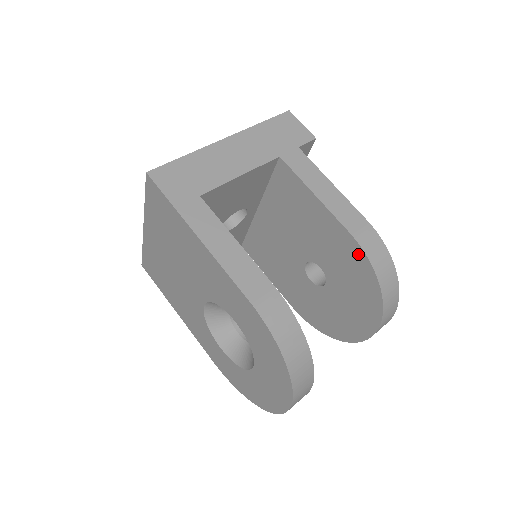
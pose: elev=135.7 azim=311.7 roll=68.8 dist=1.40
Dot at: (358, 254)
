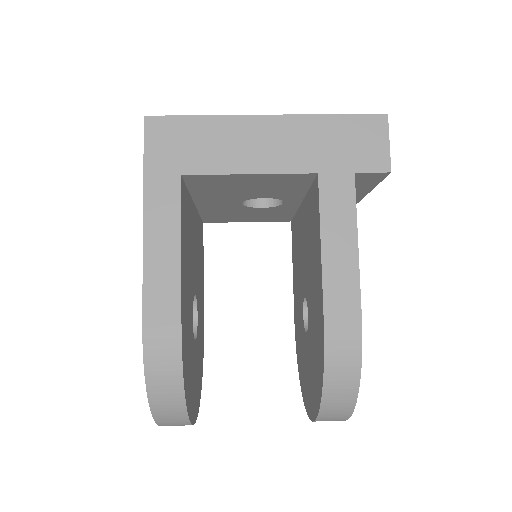
Dot at: (322, 345)
